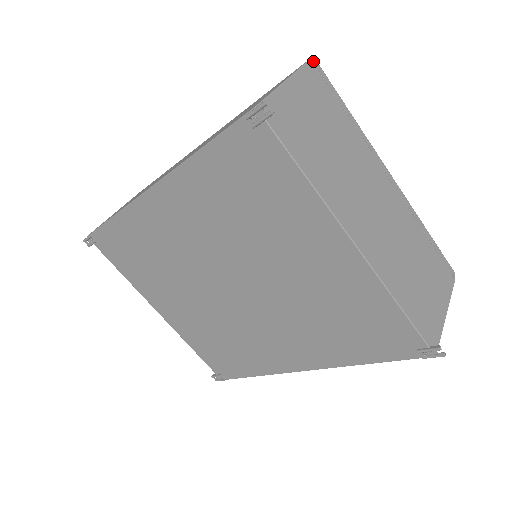
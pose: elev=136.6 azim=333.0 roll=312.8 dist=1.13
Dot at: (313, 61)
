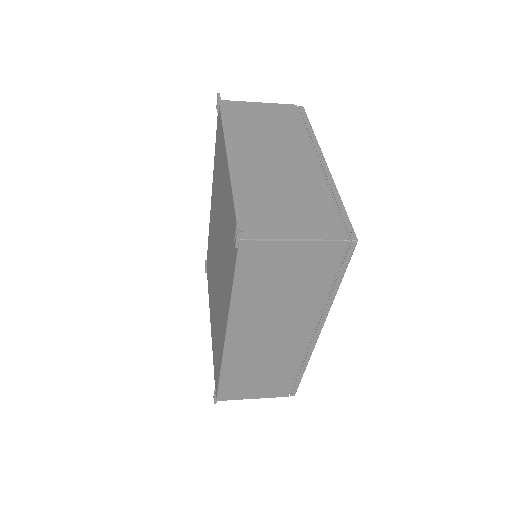
Dot at: (299, 106)
